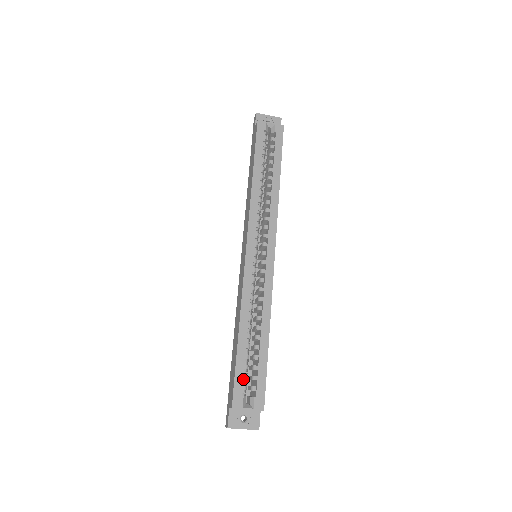
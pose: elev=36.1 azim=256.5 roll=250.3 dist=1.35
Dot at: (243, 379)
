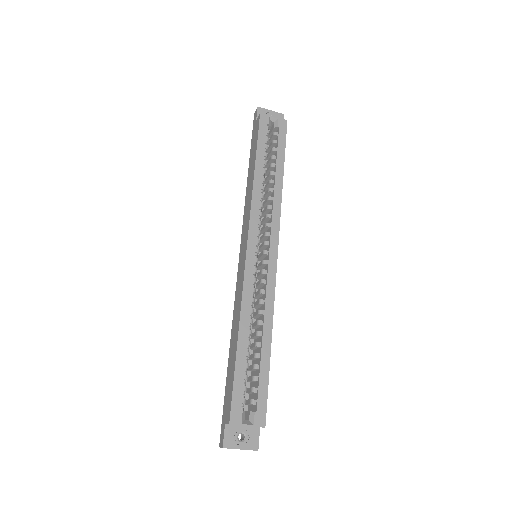
Dot at: (242, 391)
